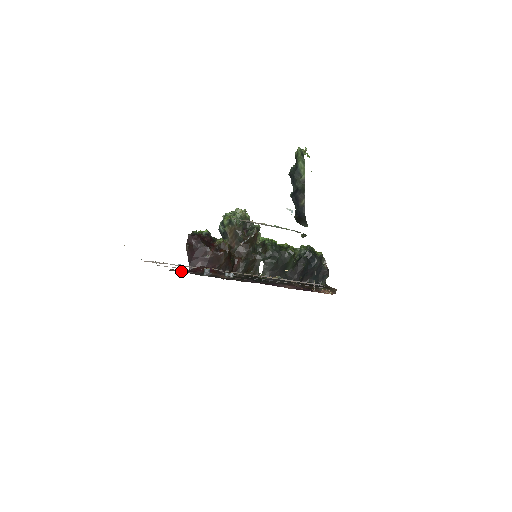
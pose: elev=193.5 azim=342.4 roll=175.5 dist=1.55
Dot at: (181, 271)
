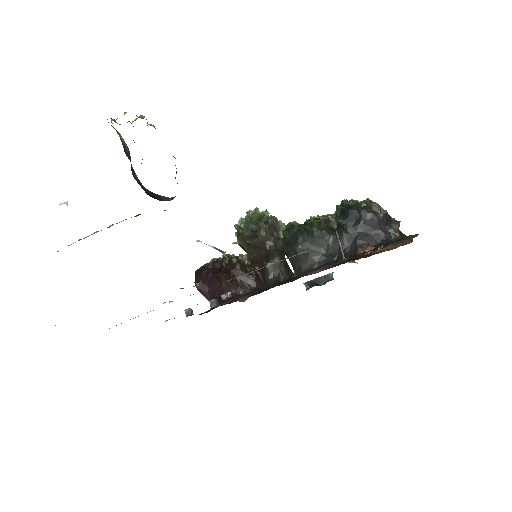
Dot at: occluded
